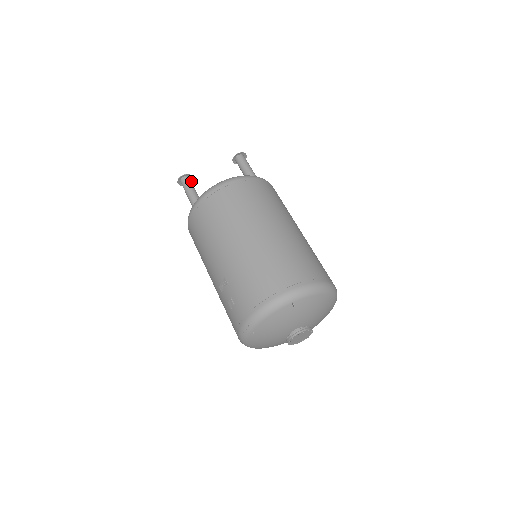
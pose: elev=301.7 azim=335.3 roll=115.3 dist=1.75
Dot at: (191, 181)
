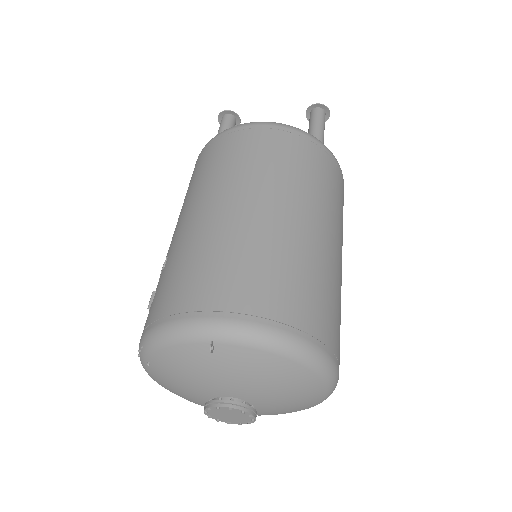
Dot at: occluded
